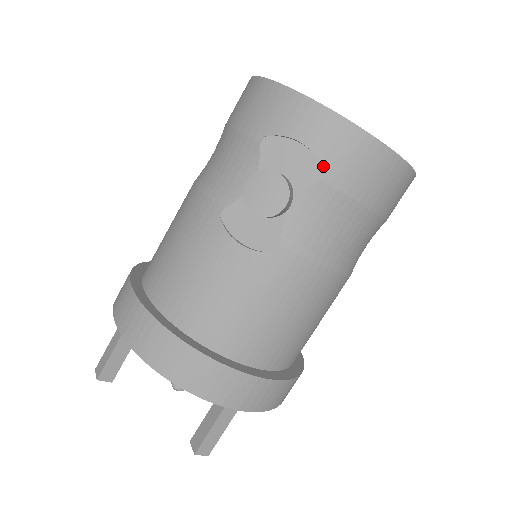
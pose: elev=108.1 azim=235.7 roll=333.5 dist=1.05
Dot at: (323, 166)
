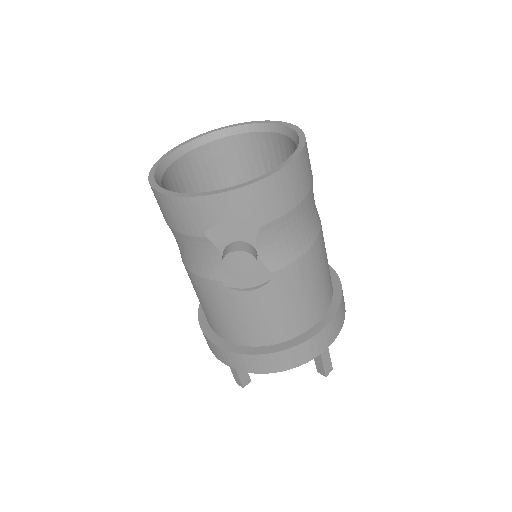
Dot at: (254, 220)
